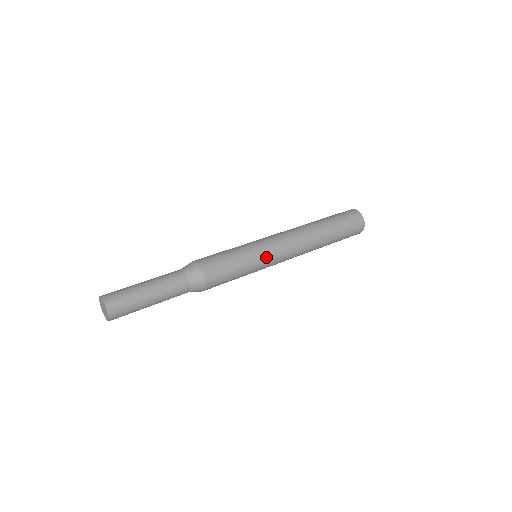
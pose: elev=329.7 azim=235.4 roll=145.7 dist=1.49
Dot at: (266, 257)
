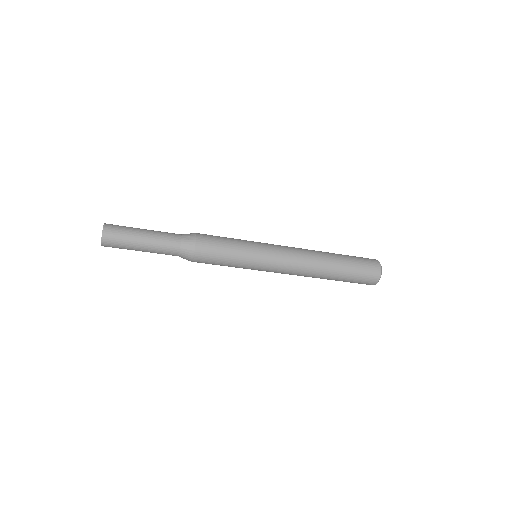
Dot at: (262, 253)
